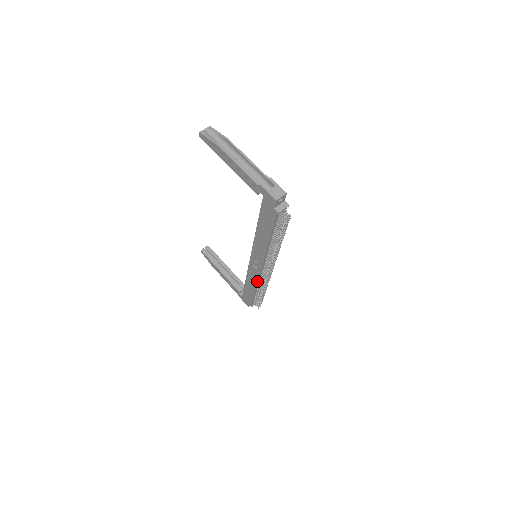
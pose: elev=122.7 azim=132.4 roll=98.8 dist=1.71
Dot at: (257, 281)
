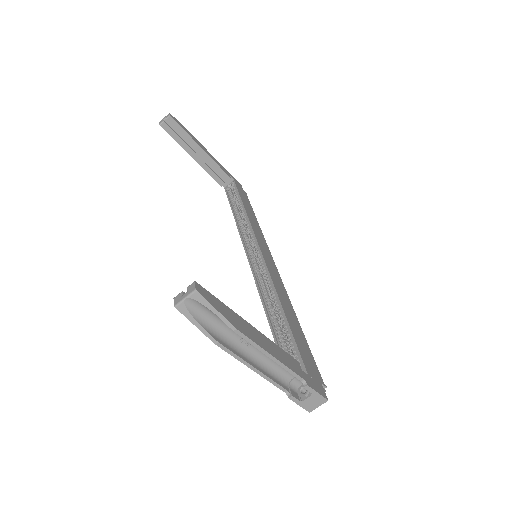
Dot at: occluded
